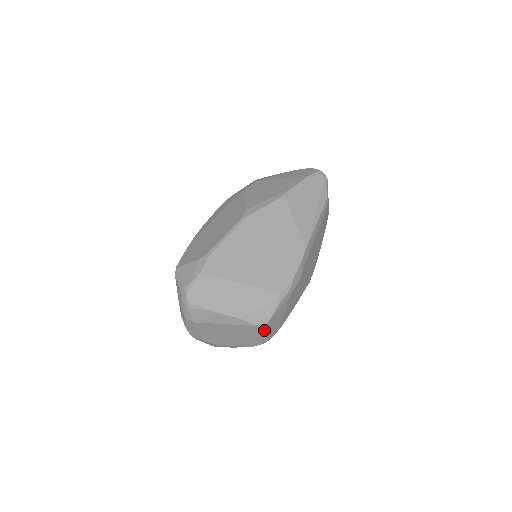
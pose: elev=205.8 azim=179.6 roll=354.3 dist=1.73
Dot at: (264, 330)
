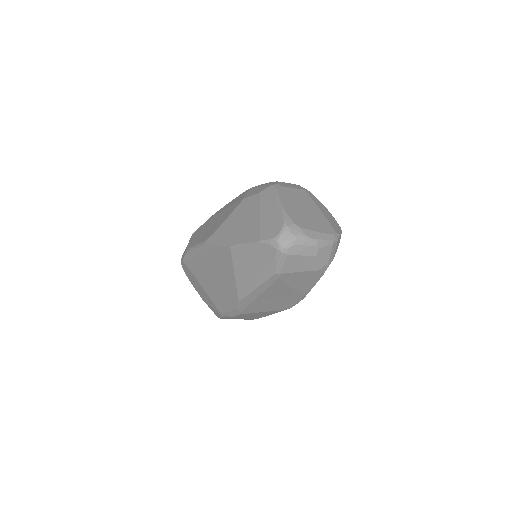
Dot at: occluded
